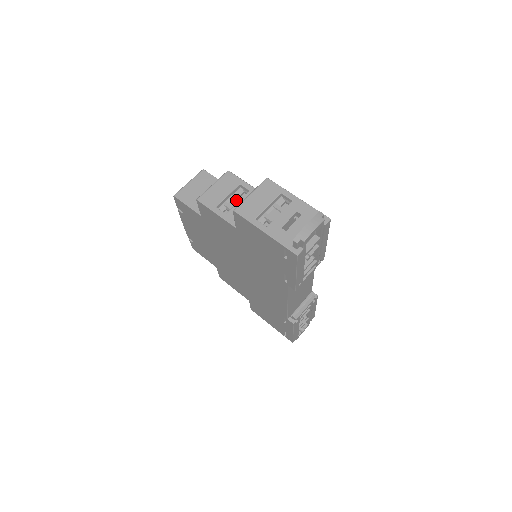
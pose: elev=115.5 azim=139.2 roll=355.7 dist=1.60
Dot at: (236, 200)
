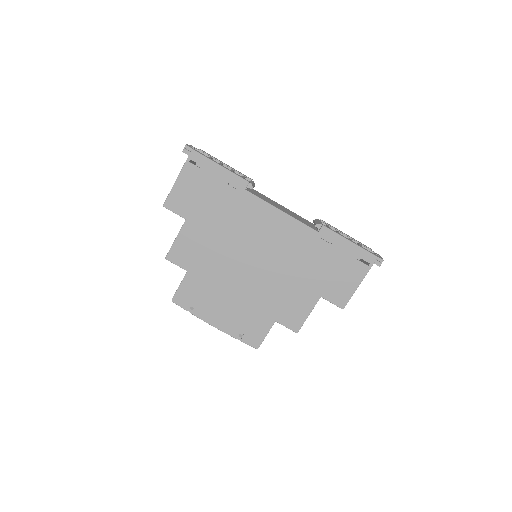
Dot at: occluded
